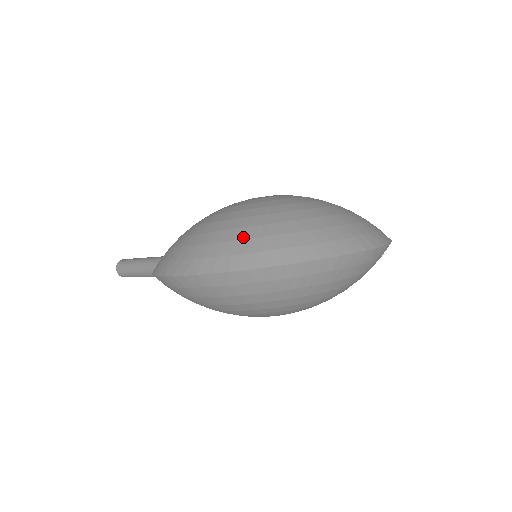
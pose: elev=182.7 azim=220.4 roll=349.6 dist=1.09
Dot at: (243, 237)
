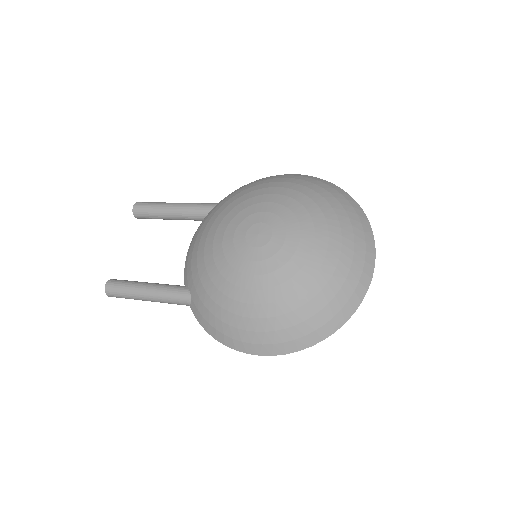
Dot at: (304, 319)
